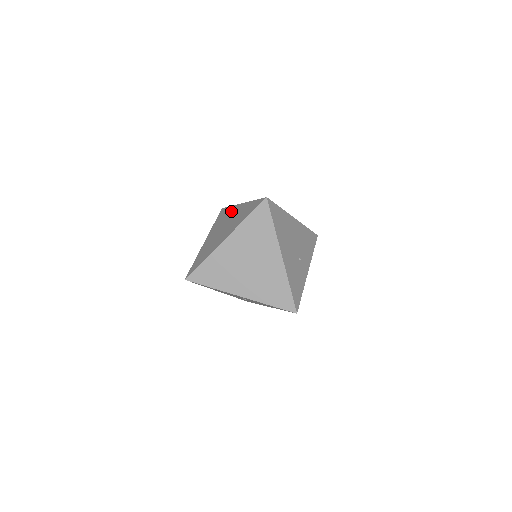
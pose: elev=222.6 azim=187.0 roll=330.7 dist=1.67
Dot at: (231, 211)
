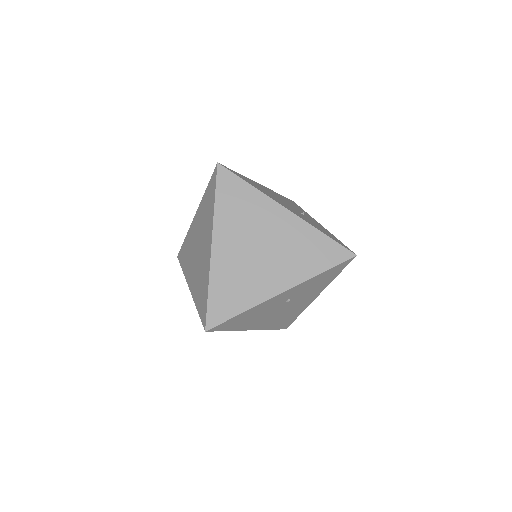
Dot at: (190, 236)
